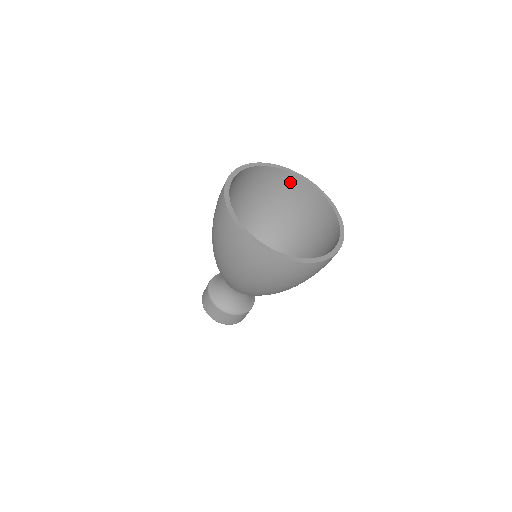
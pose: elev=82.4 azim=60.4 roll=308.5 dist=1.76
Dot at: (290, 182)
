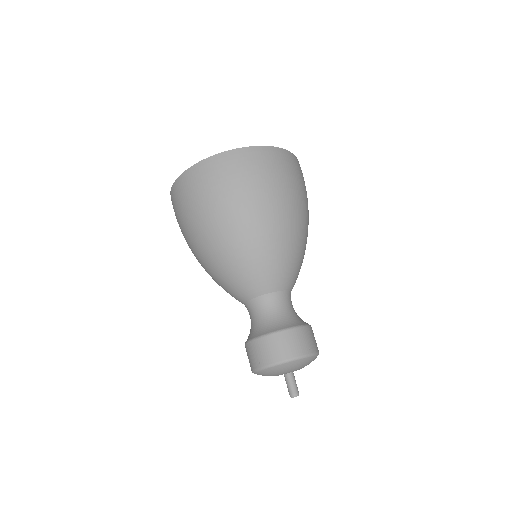
Dot at: occluded
